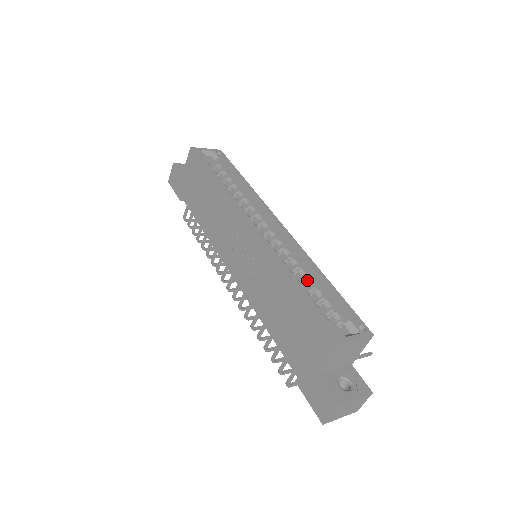
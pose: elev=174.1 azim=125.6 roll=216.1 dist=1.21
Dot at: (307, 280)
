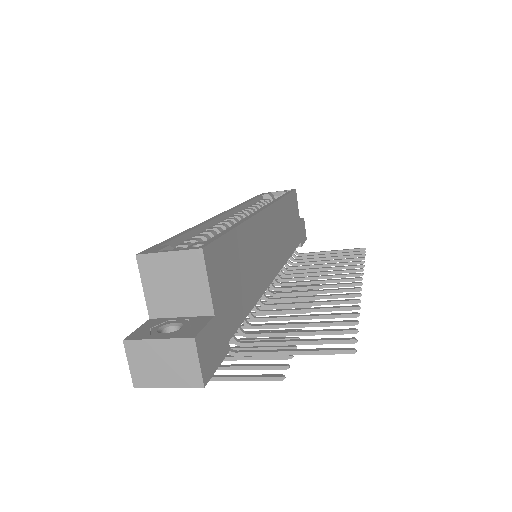
Dot at: occluded
